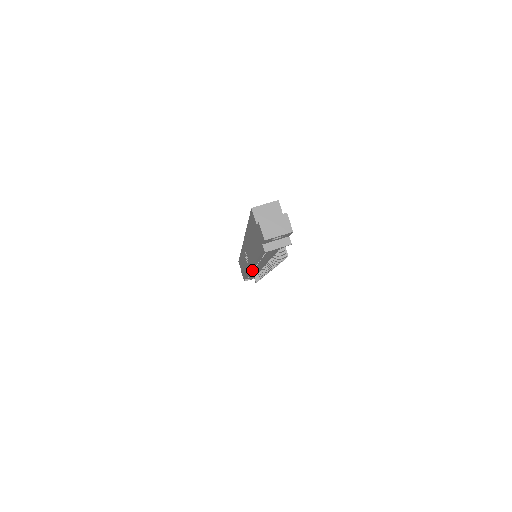
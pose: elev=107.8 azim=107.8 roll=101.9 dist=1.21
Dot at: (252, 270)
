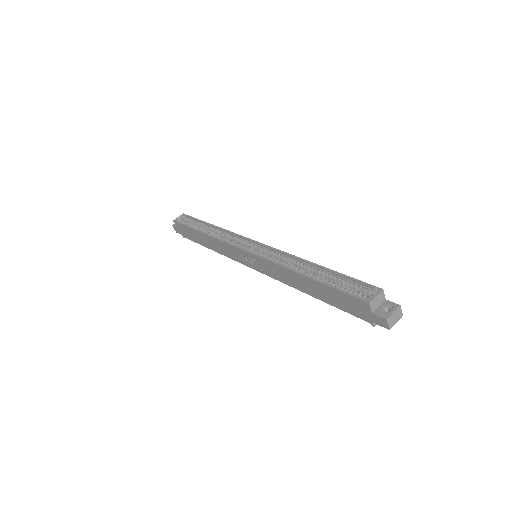
Dot at: occluded
